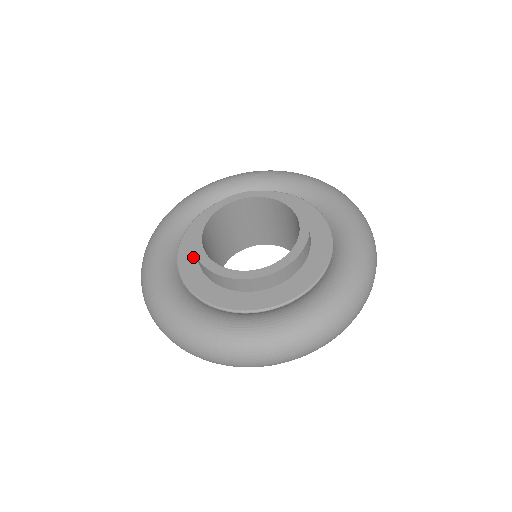
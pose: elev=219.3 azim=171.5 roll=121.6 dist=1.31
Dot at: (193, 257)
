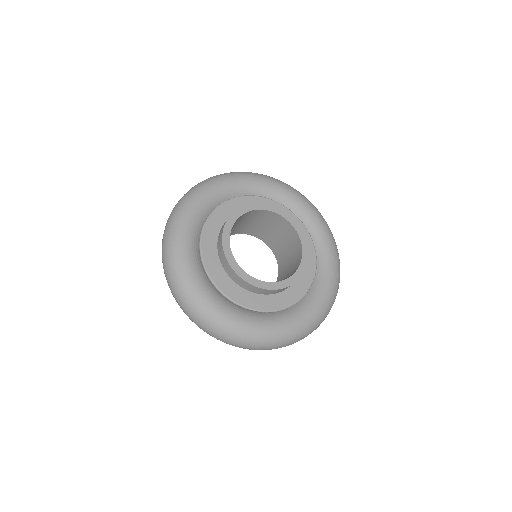
Dot at: (240, 290)
